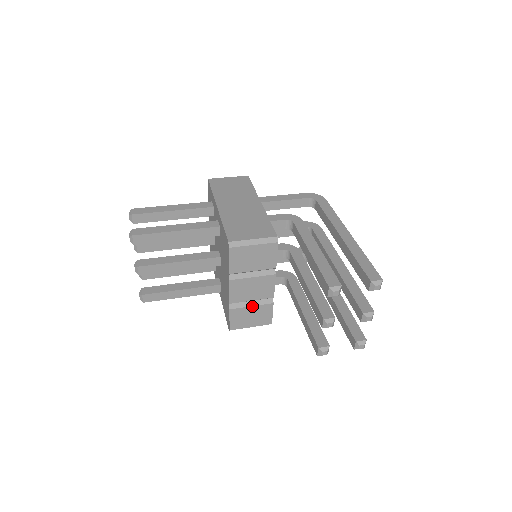
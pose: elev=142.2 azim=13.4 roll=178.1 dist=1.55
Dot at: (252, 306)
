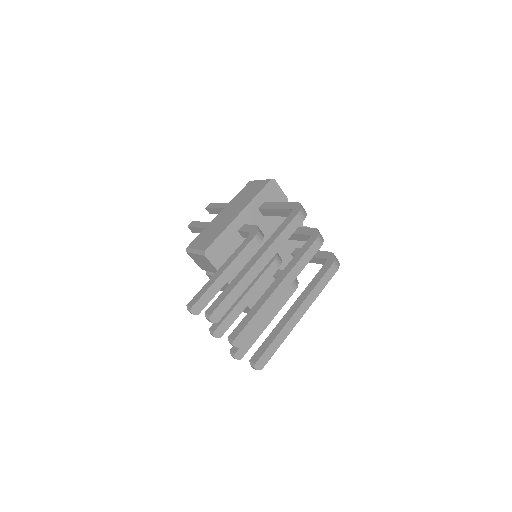
Dot at: occluded
